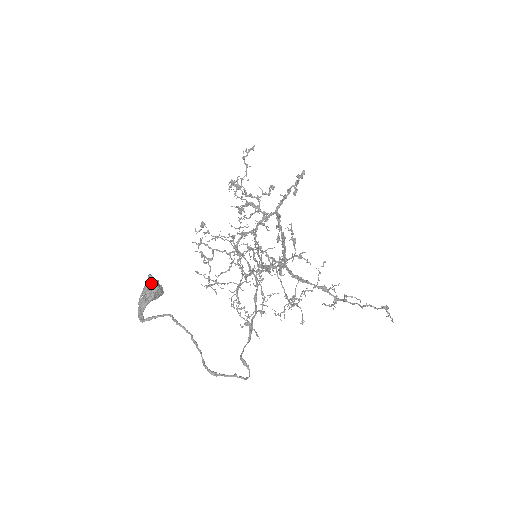
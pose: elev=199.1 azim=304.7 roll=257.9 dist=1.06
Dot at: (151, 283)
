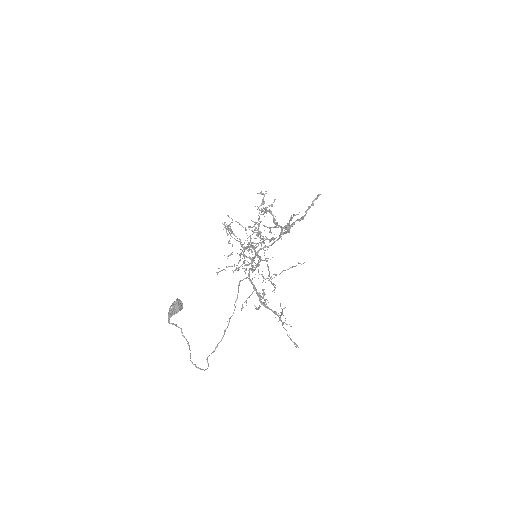
Dot at: (176, 306)
